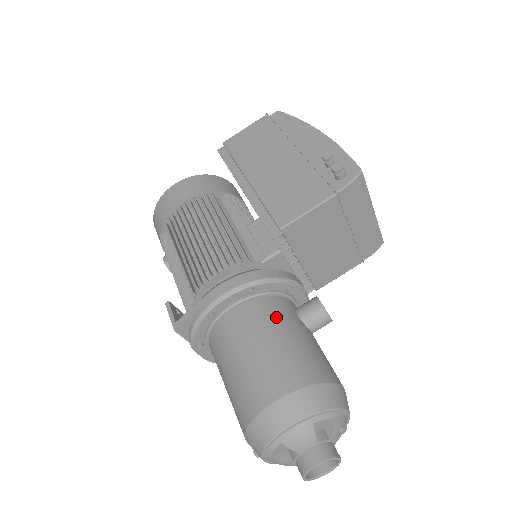
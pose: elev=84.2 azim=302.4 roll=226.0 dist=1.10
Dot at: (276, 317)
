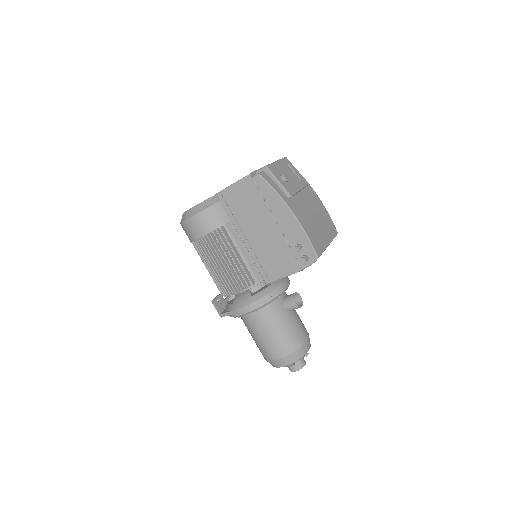
Dot at: (273, 318)
